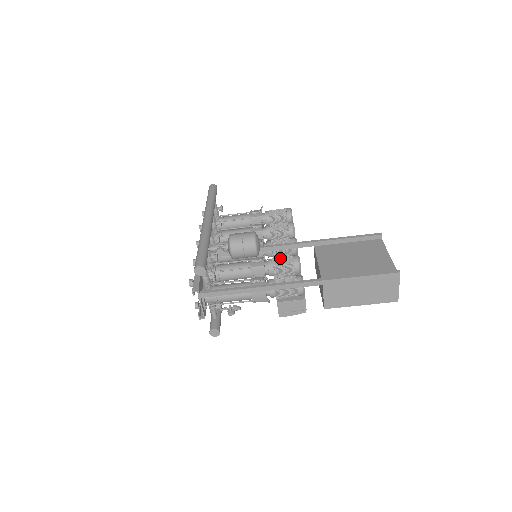
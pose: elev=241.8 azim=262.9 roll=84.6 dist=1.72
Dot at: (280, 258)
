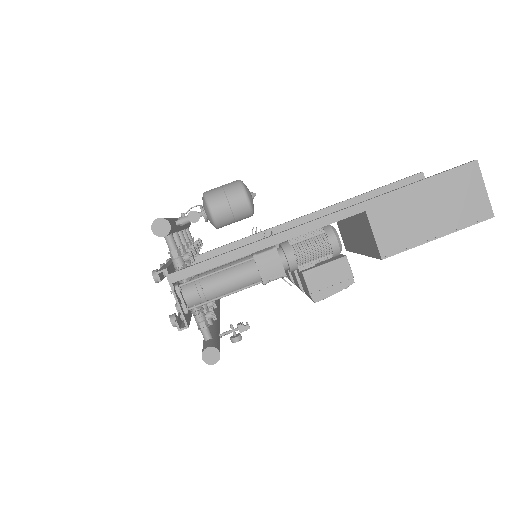
Dot at: occluded
